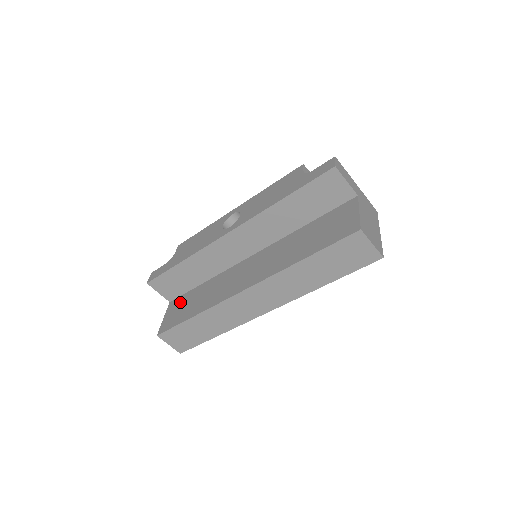
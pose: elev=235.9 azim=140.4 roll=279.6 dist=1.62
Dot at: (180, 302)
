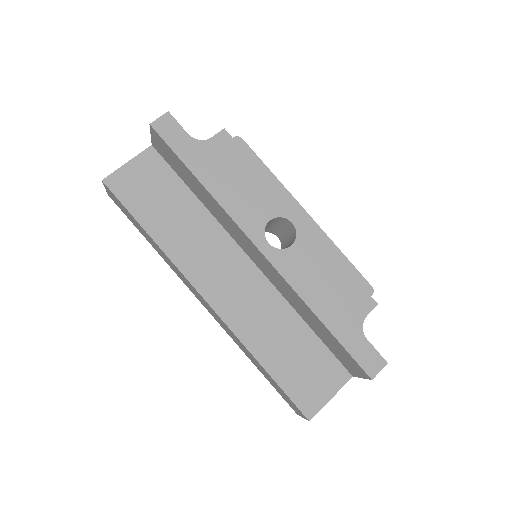
Dot at: (158, 175)
